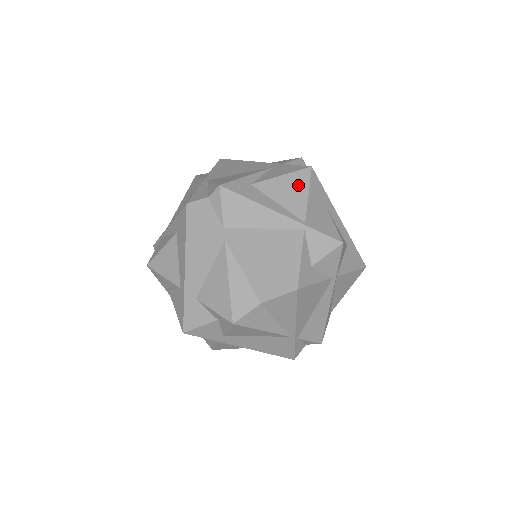
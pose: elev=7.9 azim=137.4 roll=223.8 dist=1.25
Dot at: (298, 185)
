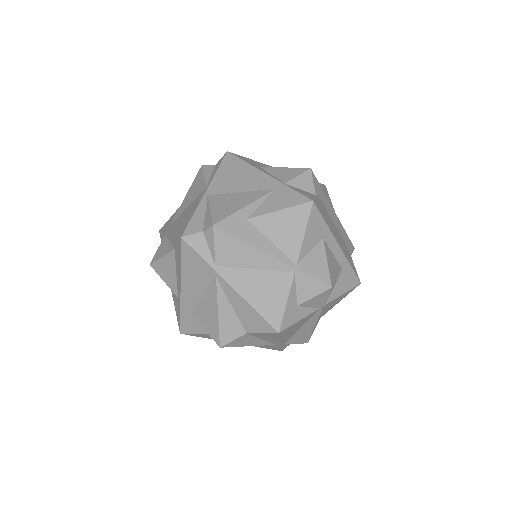
Dot at: (295, 222)
